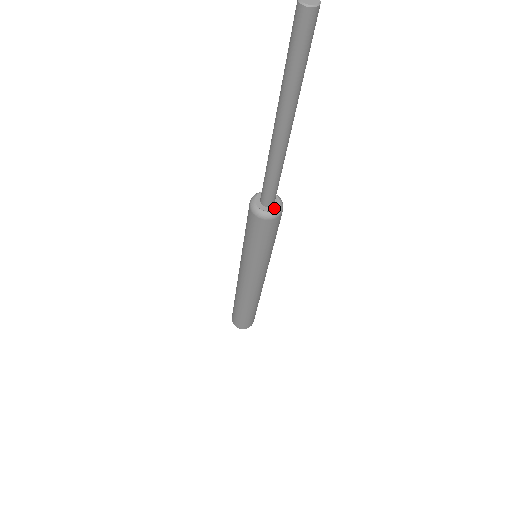
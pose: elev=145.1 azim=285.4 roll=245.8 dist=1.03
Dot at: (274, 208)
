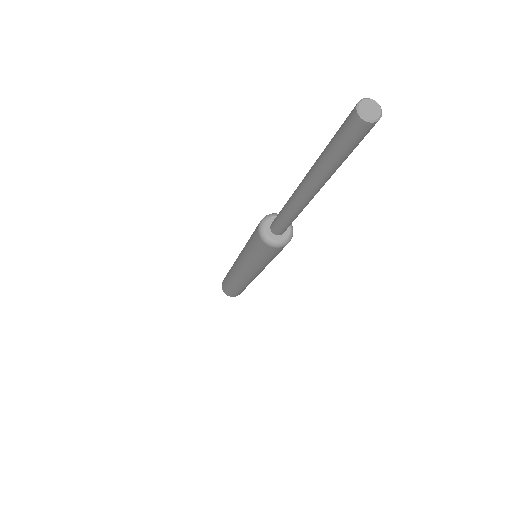
Dot at: (275, 238)
